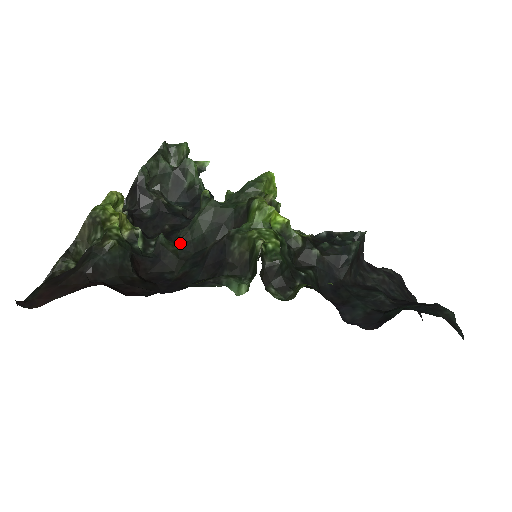
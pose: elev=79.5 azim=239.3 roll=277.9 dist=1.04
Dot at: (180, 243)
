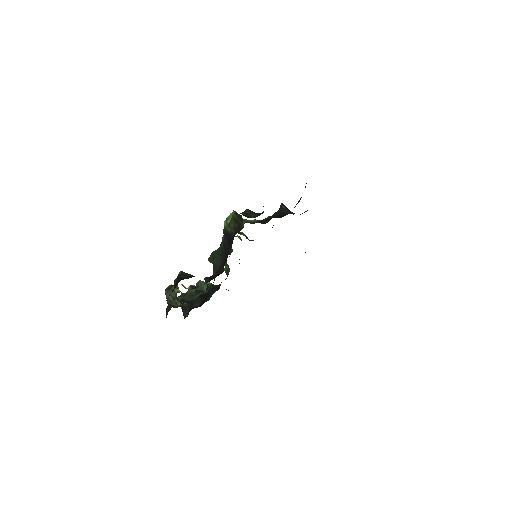
Dot at: occluded
